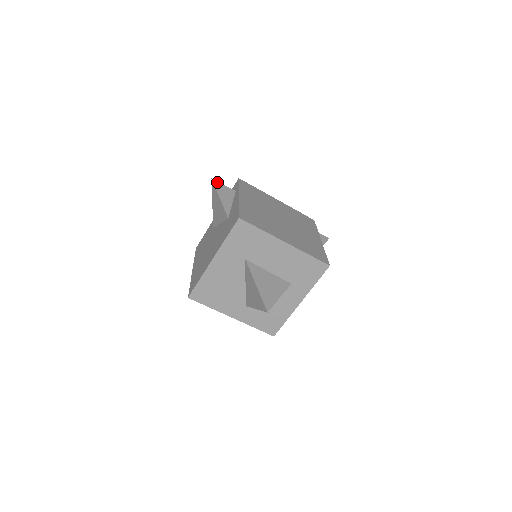
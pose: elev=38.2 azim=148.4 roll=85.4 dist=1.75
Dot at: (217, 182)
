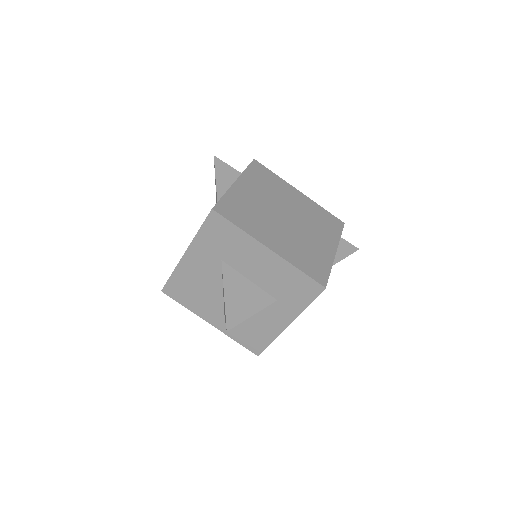
Dot at: (220, 160)
